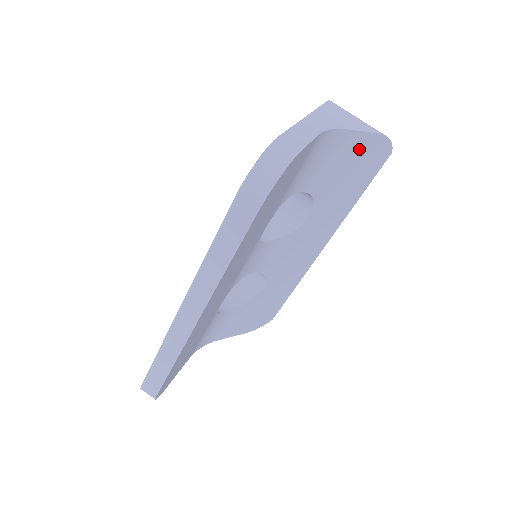
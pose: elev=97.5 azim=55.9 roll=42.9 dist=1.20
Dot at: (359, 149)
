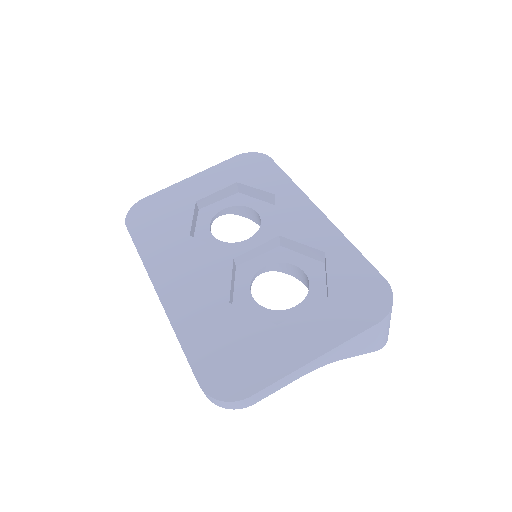
Dot at: occluded
